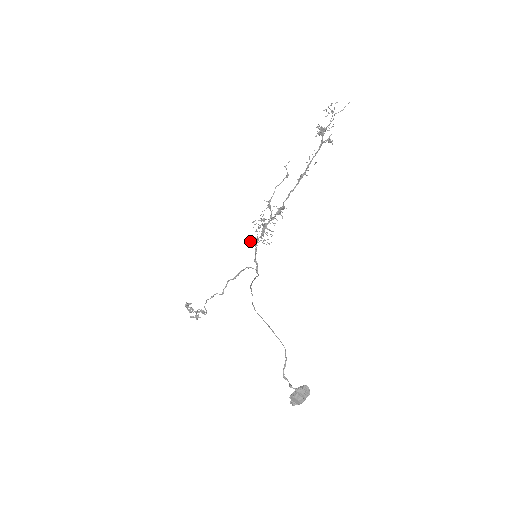
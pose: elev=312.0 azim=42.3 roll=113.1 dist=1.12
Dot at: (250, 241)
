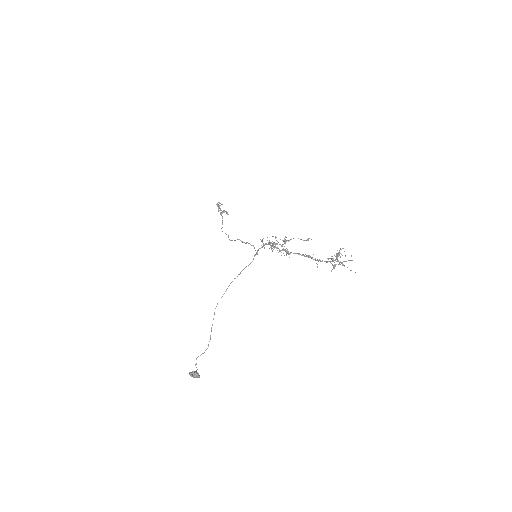
Dot at: (262, 242)
